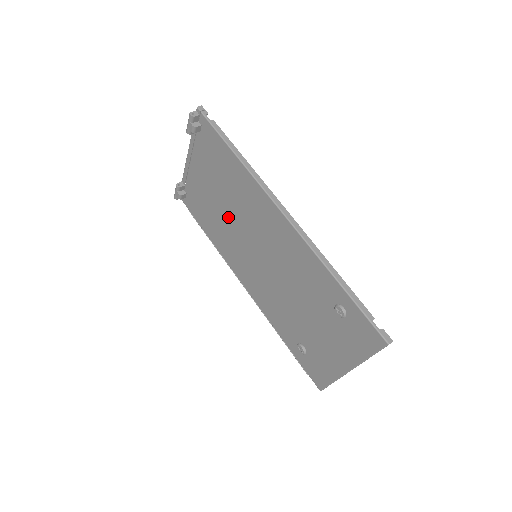
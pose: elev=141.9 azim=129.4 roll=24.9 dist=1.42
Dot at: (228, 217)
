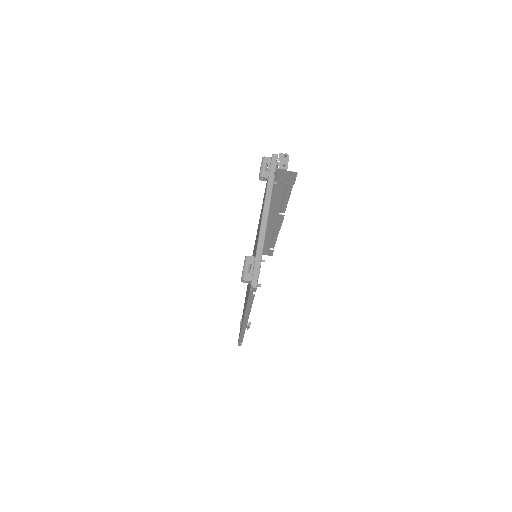
Dot at: occluded
